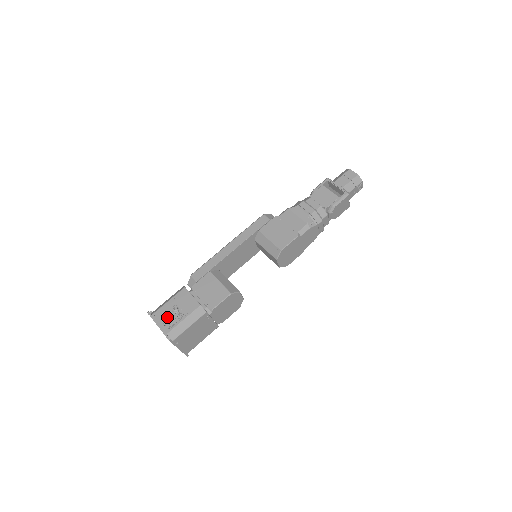
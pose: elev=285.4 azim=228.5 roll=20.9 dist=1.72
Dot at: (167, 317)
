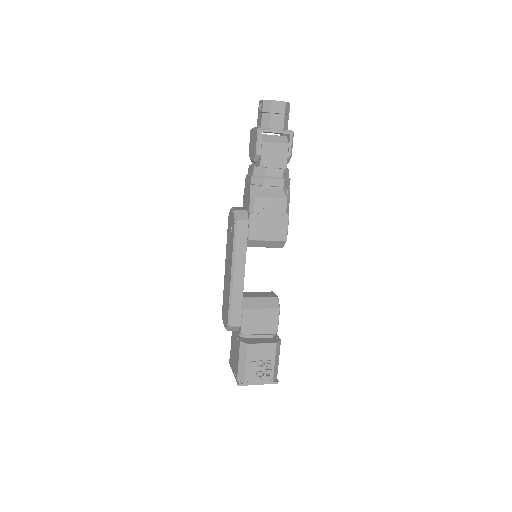
Dot at: (261, 375)
